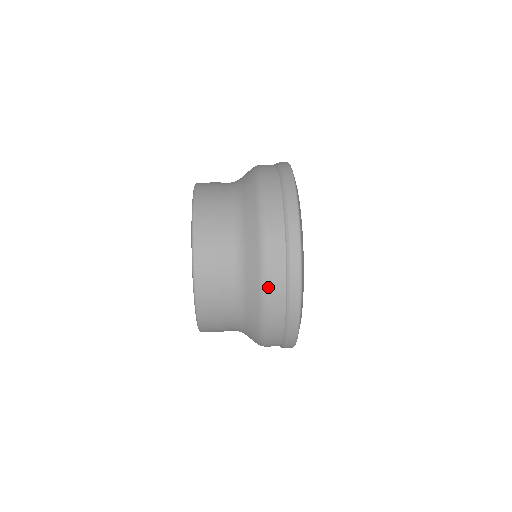
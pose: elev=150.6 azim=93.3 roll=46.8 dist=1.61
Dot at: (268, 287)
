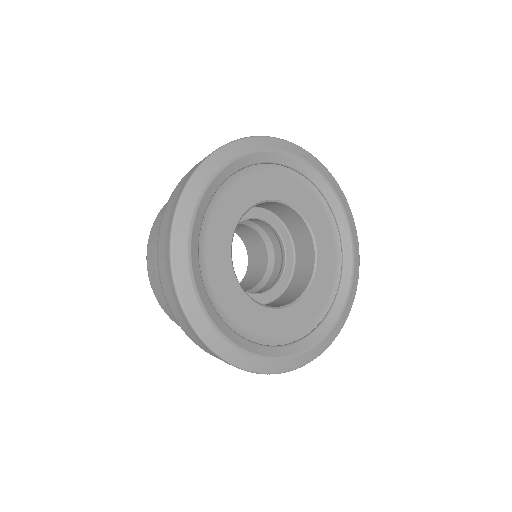
Dot at: (190, 338)
